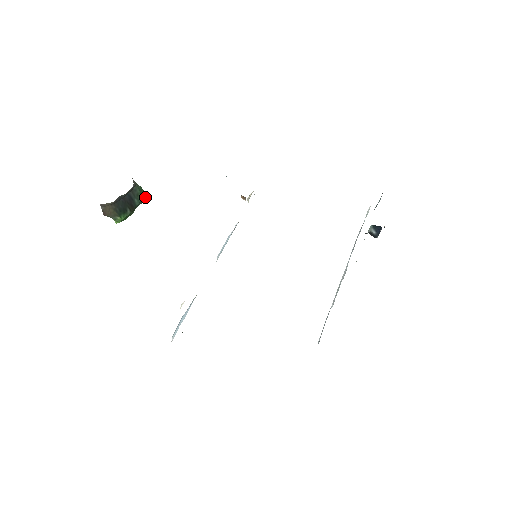
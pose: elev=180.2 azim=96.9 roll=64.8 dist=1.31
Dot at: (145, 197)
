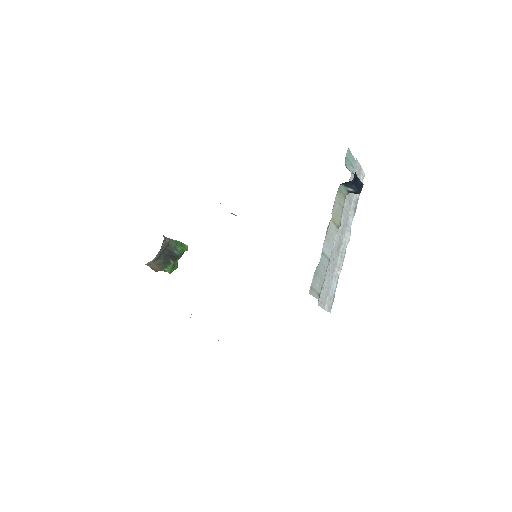
Dot at: (186, 246)
